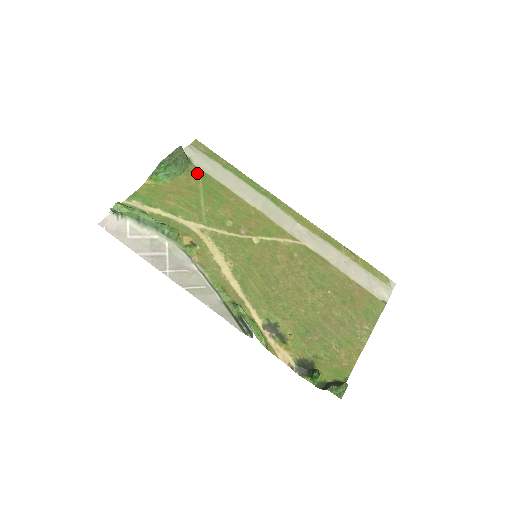
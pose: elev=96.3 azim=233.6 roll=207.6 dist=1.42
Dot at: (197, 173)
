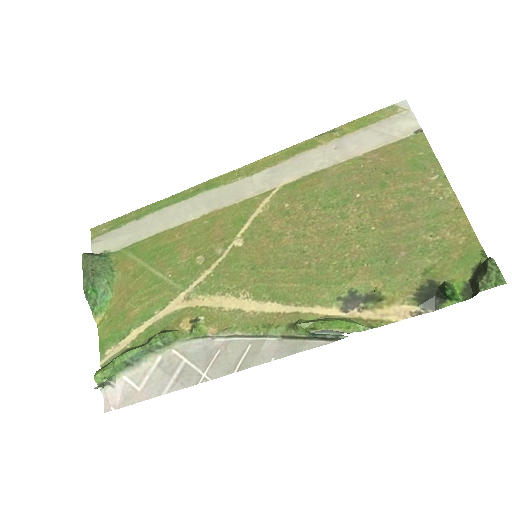
Dot at: (125, 255)
